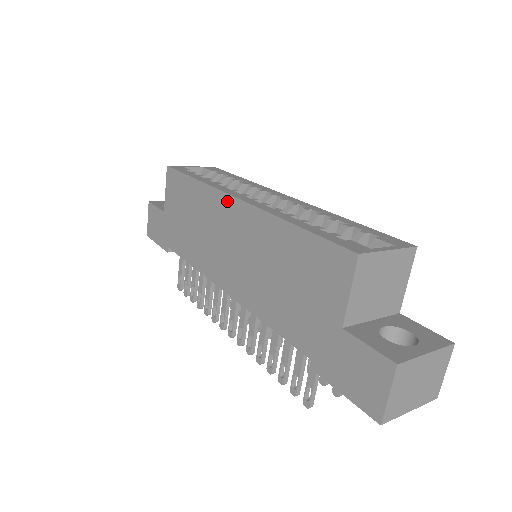
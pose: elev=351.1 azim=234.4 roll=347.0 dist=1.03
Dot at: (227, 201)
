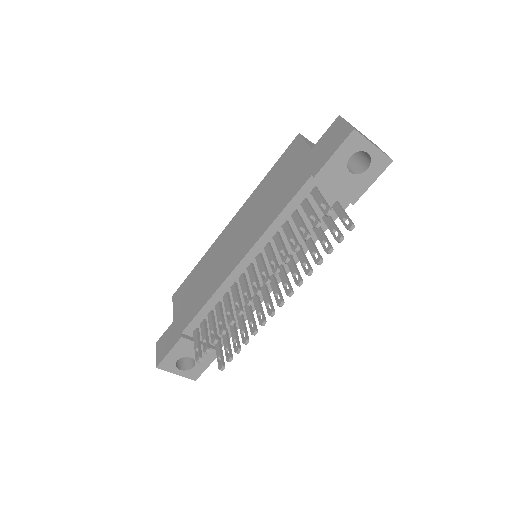
Dot at: (225, 232)
